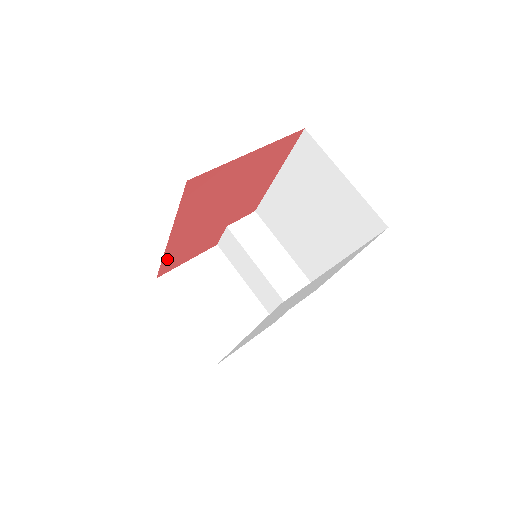
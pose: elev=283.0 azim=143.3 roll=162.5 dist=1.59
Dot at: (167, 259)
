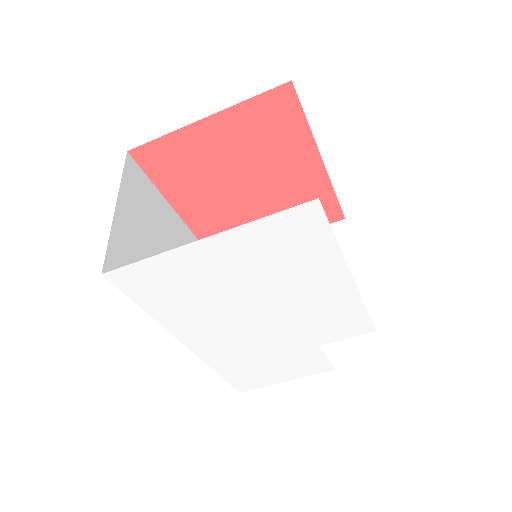
Dot at: occluded
